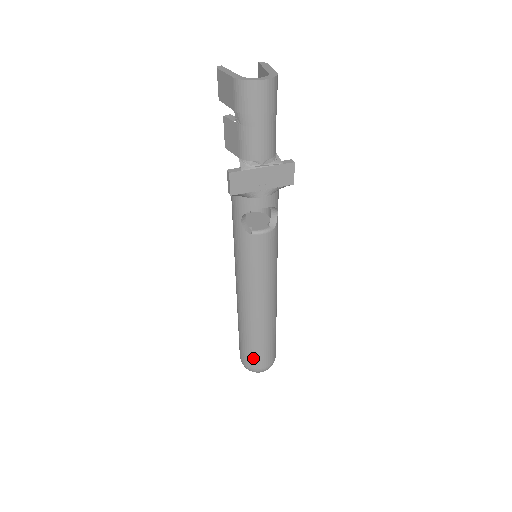
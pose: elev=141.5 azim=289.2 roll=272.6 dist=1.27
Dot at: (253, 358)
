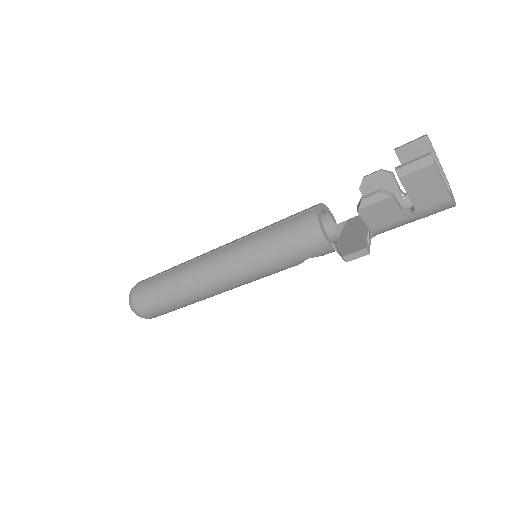
Dot at: occluded
